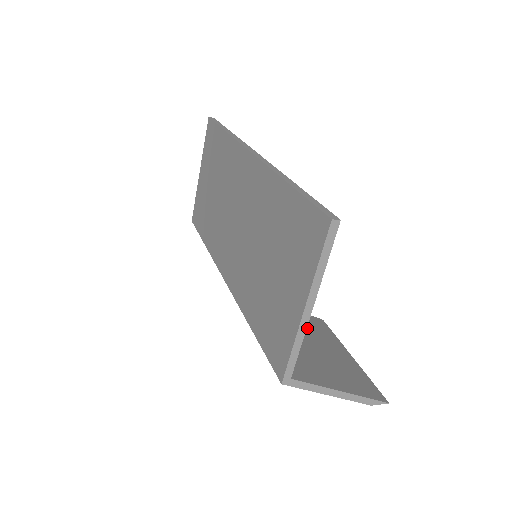
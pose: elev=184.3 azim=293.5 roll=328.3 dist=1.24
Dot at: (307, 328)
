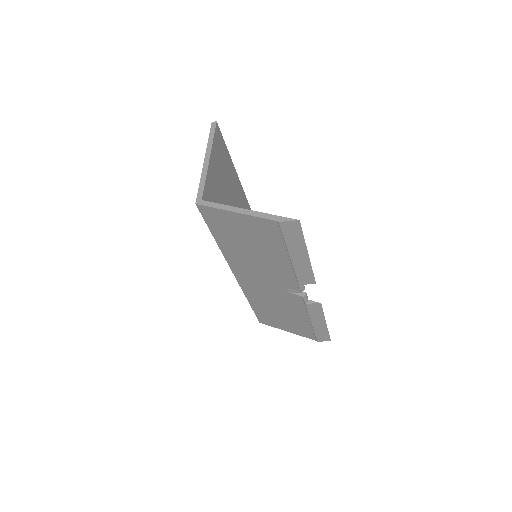
Dot at: occluded
